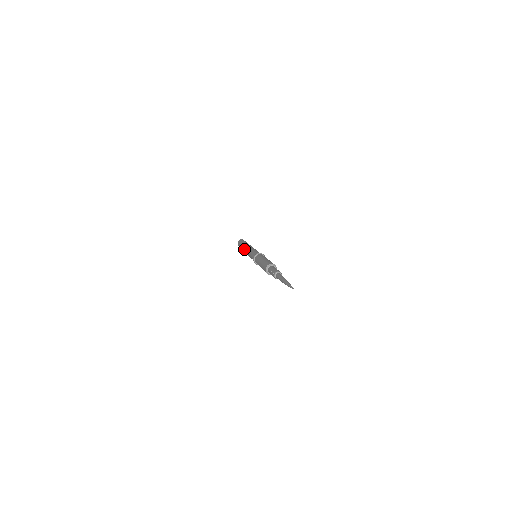
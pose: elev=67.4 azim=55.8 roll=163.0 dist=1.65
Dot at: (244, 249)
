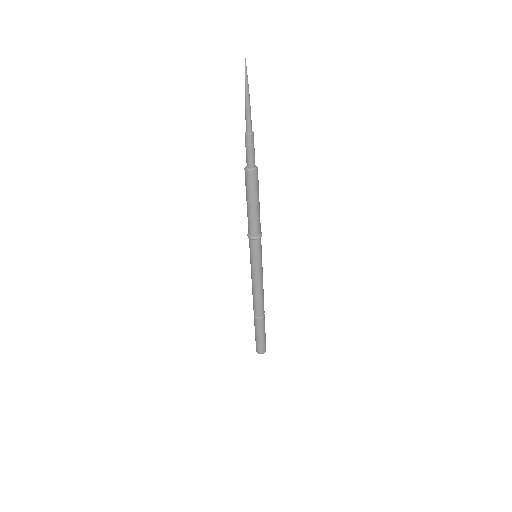
Dot at: (253, 302)
